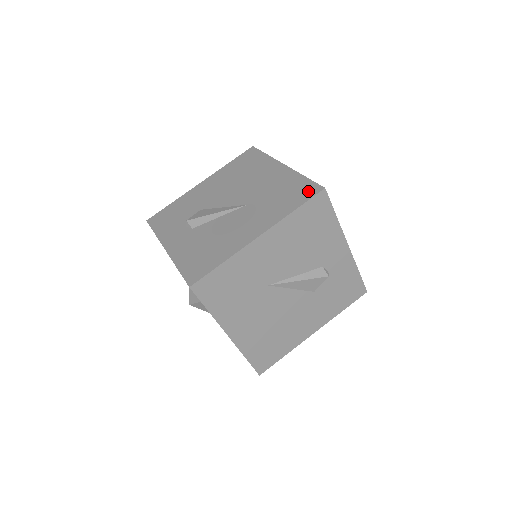
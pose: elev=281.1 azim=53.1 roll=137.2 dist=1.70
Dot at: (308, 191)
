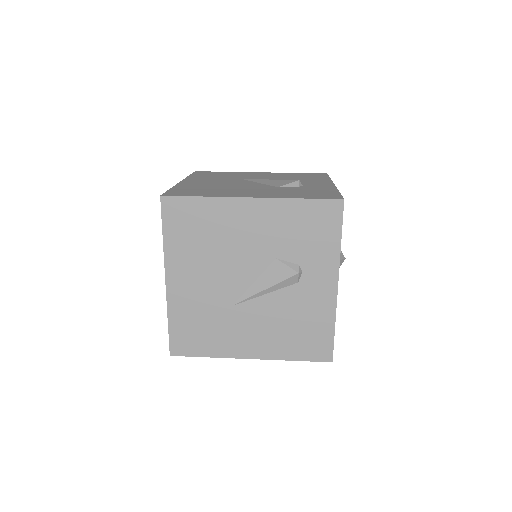
Dot at: occluded
